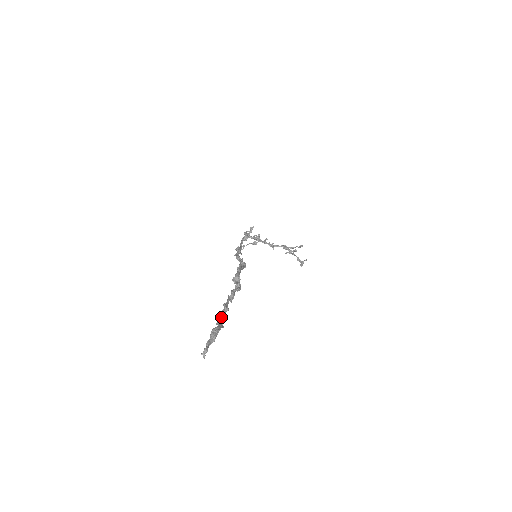
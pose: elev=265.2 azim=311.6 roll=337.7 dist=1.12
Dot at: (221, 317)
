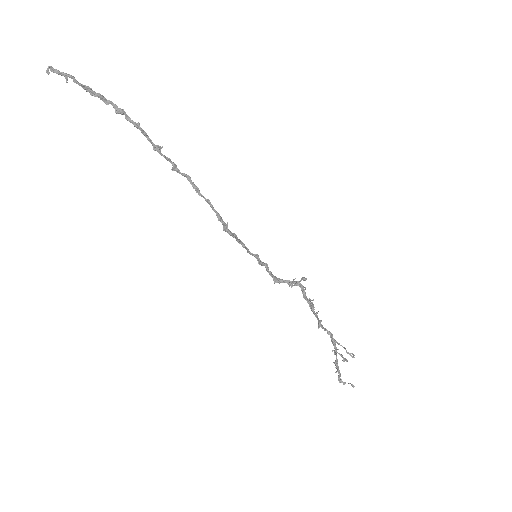
Dot at: (87, 87)
